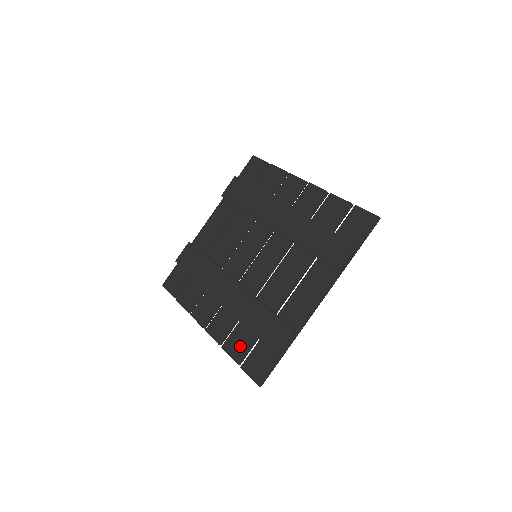
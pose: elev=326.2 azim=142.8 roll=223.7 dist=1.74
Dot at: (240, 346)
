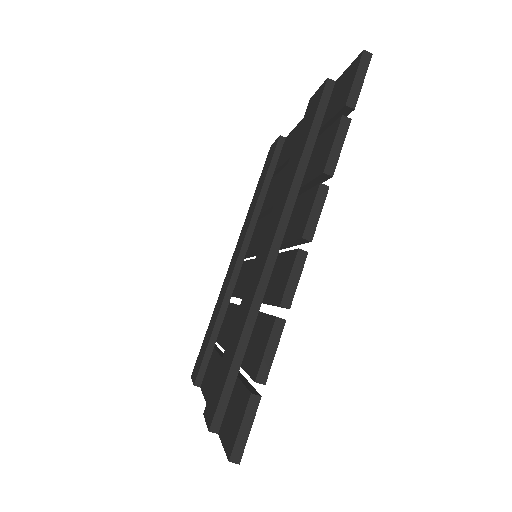
Dot at: occluded
